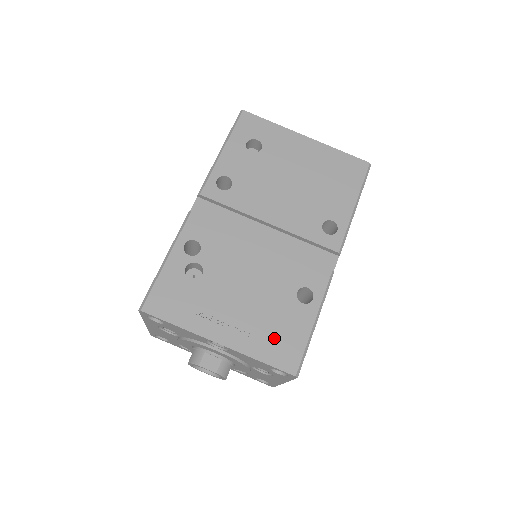
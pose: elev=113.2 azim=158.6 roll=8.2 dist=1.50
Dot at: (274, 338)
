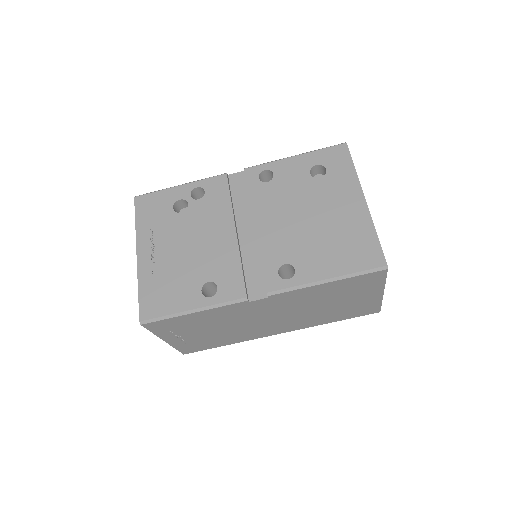
Dot at: (161, 288)
